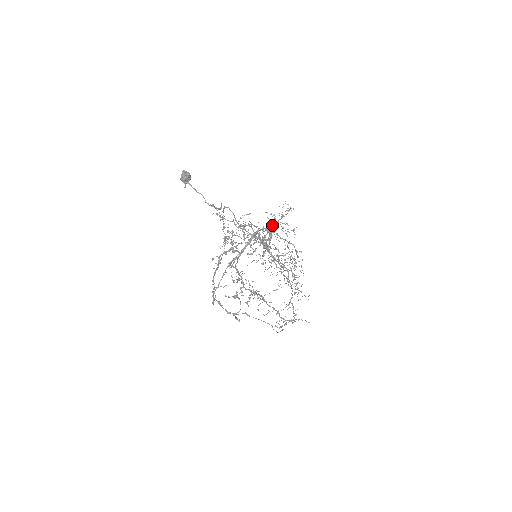
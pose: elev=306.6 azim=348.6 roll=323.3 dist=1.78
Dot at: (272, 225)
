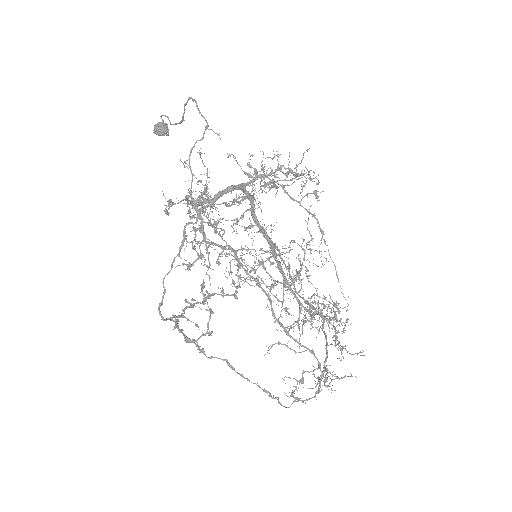
Dot at: (276, 176)
